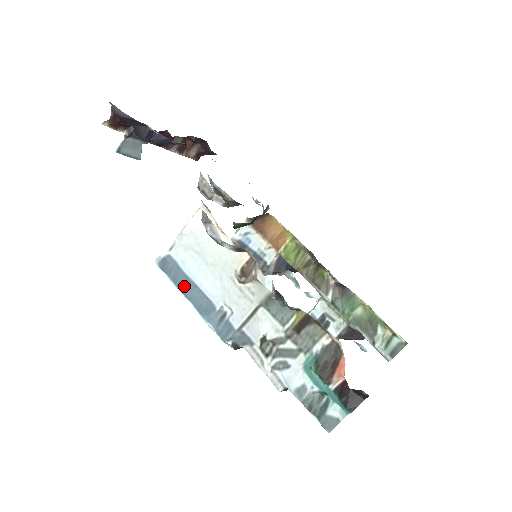
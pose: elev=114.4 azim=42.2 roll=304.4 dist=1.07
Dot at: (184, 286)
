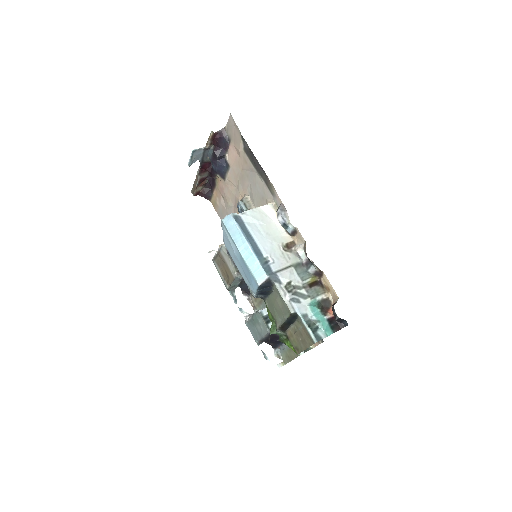
Dot at: (247, 235)
